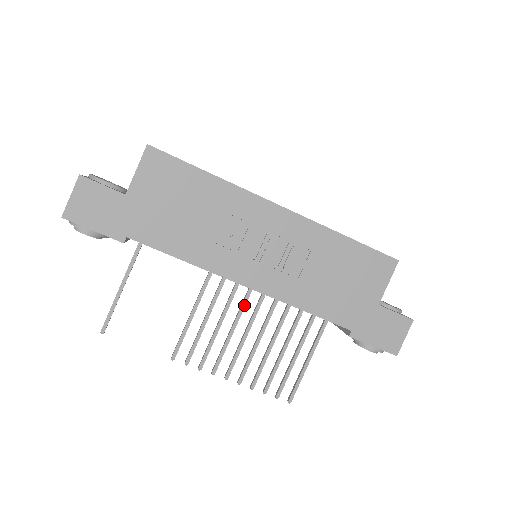
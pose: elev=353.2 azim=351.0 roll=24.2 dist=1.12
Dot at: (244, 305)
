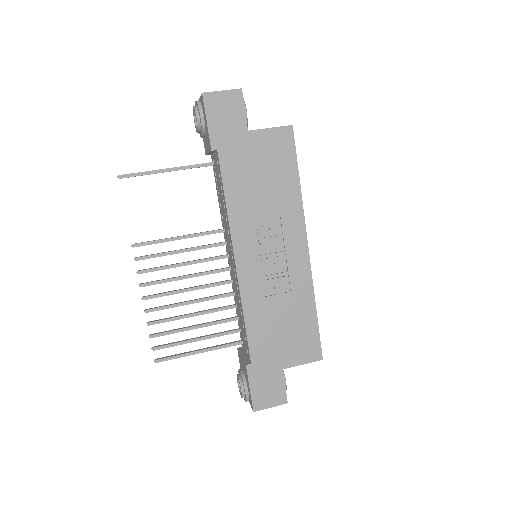
Dot at: (211, 273)
